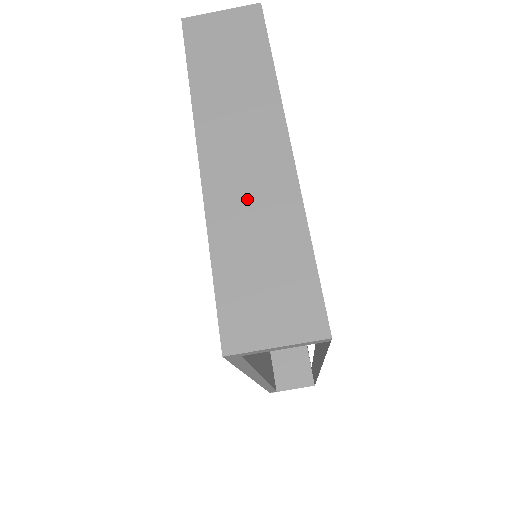
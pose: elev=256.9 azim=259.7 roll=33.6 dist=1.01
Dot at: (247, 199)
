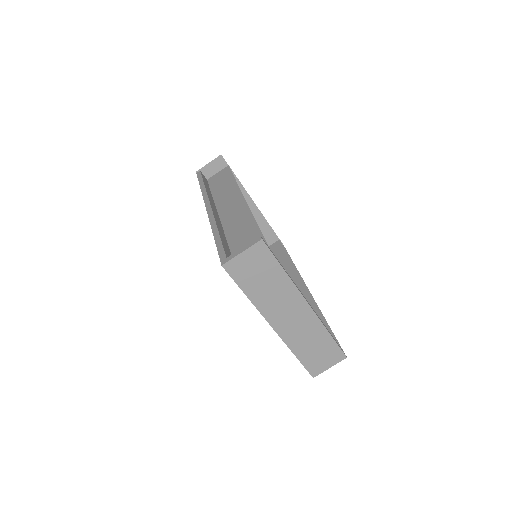
Dot at: (300, 332)
